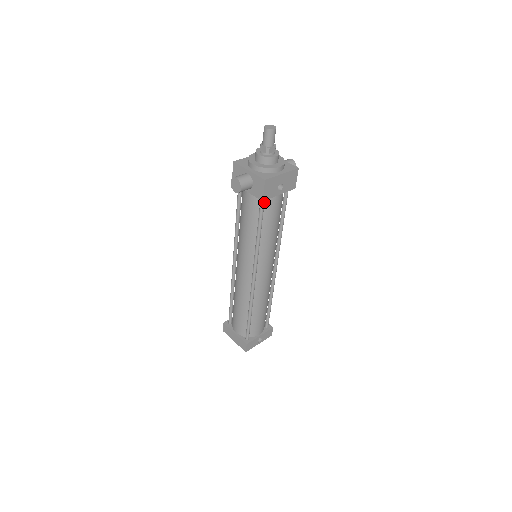
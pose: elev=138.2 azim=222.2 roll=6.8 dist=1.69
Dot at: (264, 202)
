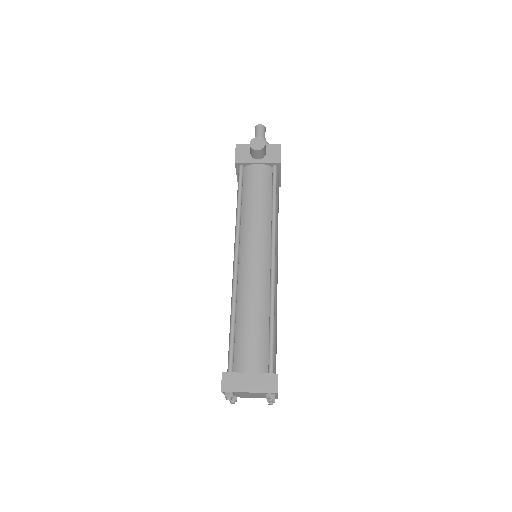
Dot at: (276, 171)
